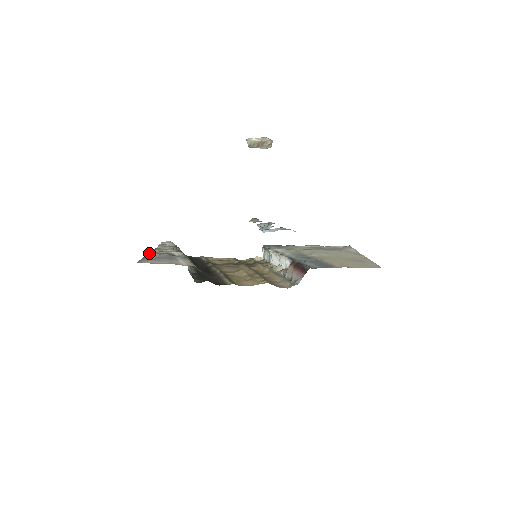
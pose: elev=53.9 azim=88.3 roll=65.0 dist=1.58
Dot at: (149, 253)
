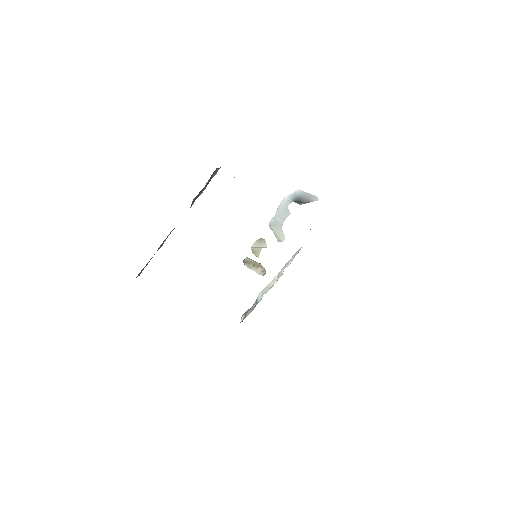
Dot at: occluded
